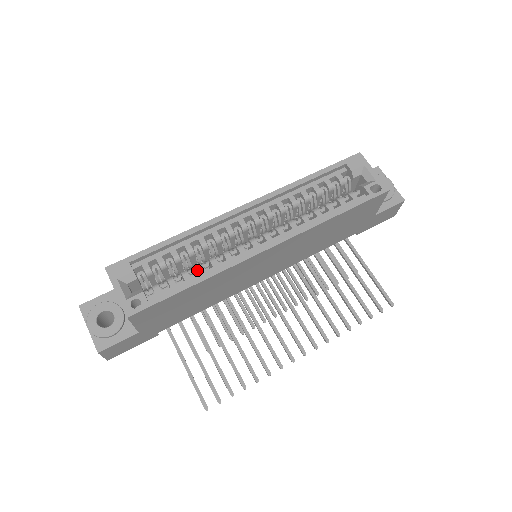
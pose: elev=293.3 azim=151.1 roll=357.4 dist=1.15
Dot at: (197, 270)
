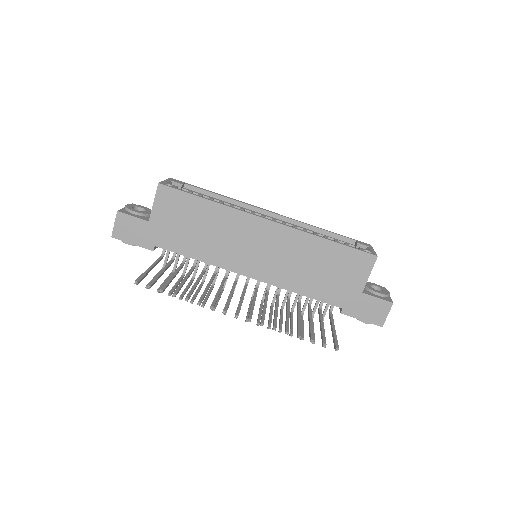
Dot at: occluded
